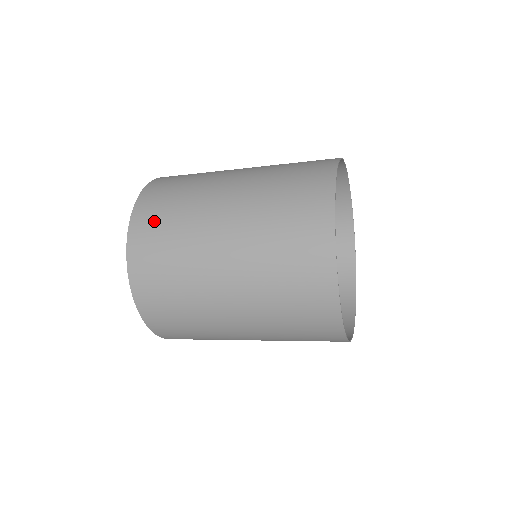
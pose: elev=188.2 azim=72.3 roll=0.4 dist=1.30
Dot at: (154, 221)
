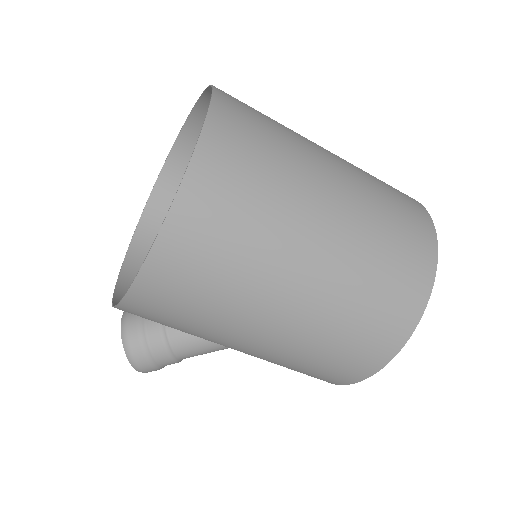
Dot at: (244, 103)
